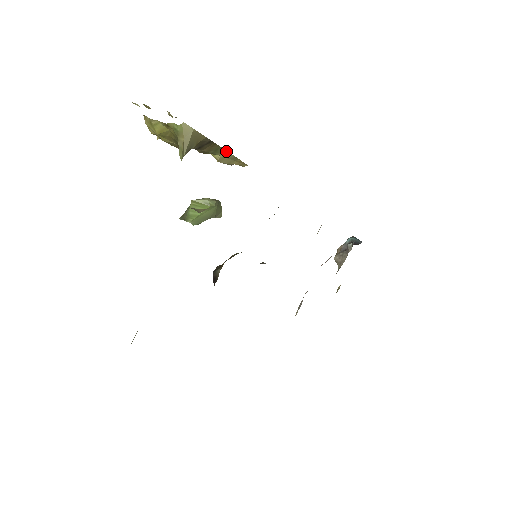
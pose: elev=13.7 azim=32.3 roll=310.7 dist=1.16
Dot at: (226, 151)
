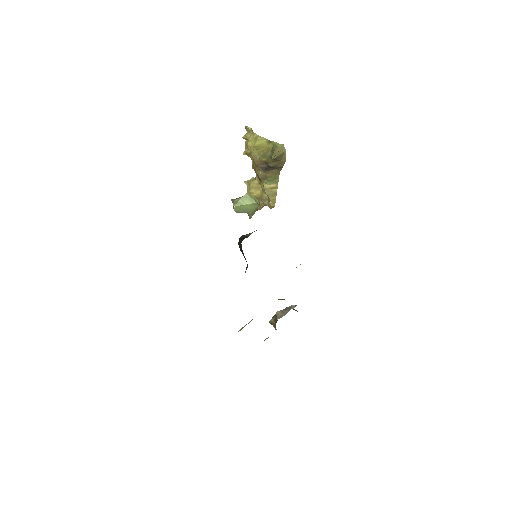
Dot at: (277, 184)
